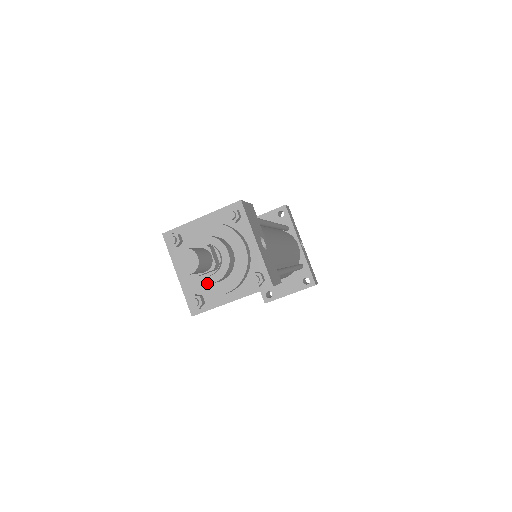
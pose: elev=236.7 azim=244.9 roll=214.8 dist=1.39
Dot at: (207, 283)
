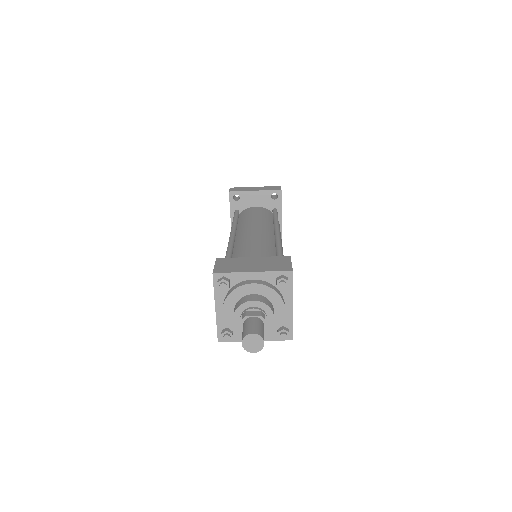
Dot at: occluded
